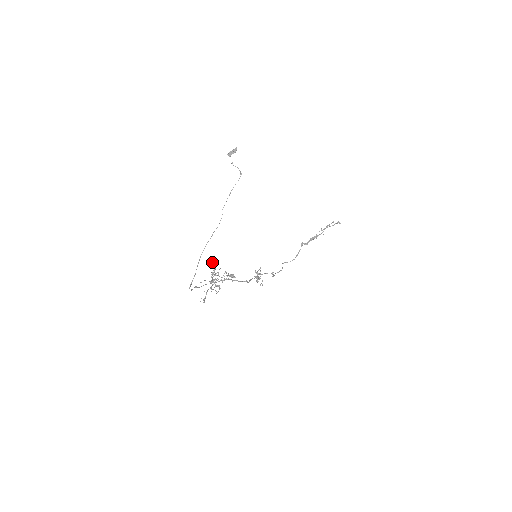
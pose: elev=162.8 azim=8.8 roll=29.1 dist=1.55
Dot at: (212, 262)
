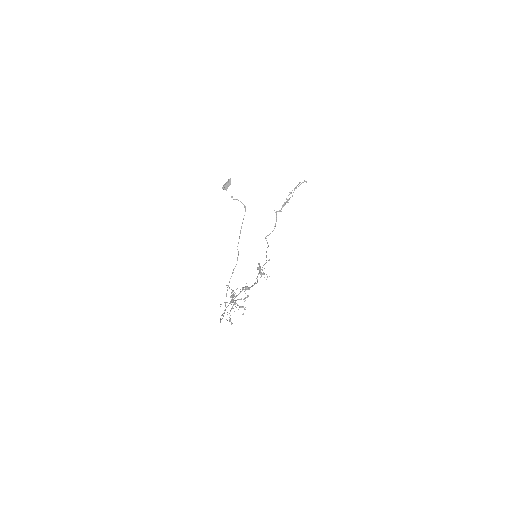
Dot at: occluded
